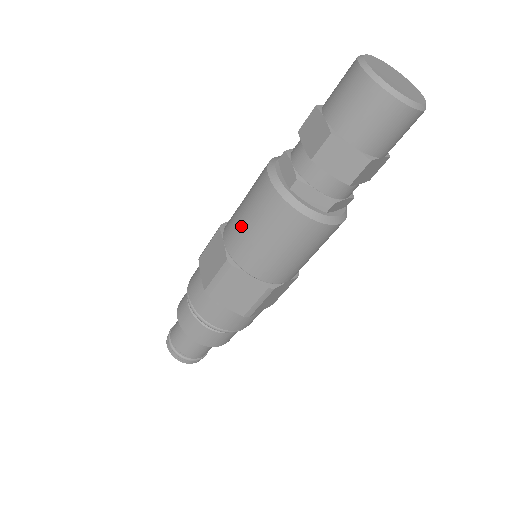
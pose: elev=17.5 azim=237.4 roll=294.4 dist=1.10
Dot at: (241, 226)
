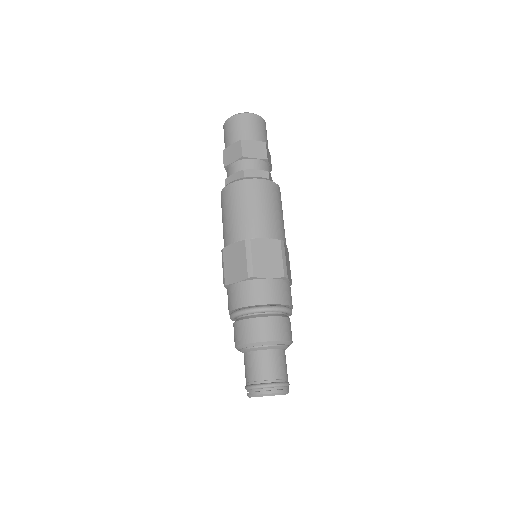
Dot at: occluded
